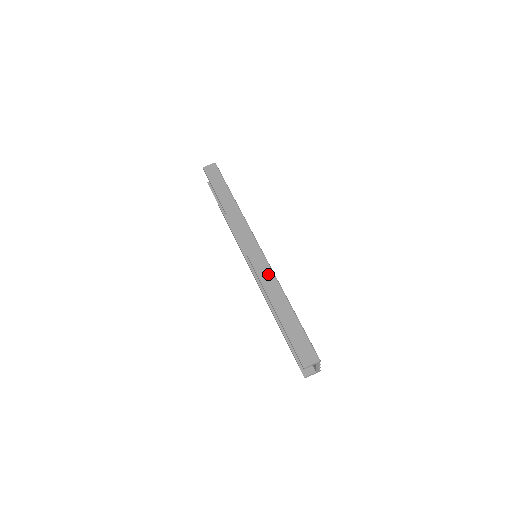
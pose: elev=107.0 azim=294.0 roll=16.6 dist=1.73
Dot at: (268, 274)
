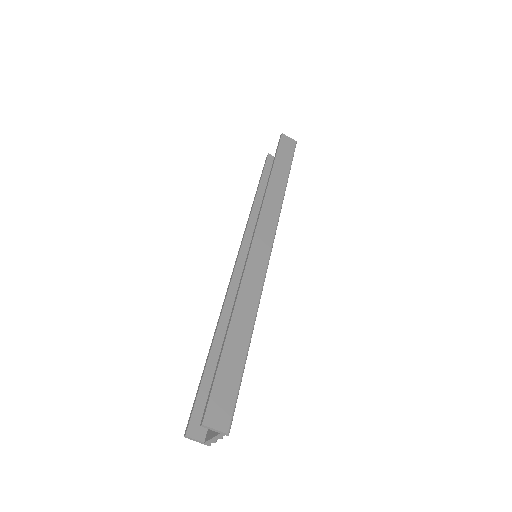
Dot at: (256, 283)
